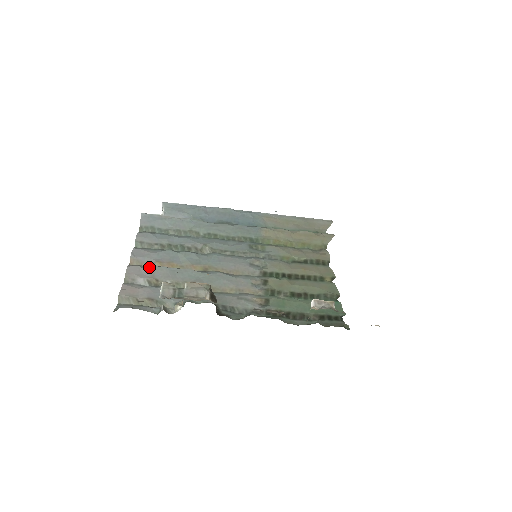
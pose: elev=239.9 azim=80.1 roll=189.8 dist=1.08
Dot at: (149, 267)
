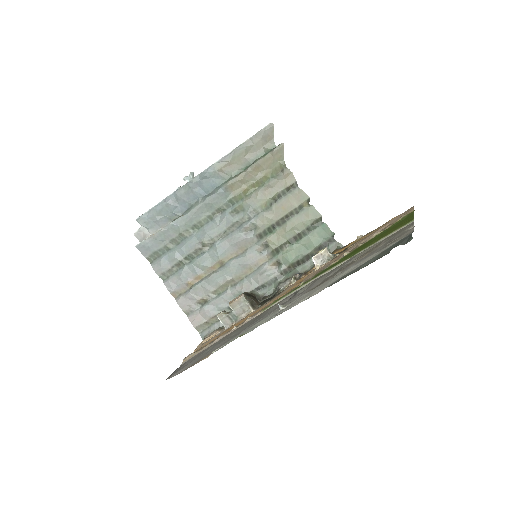
Dot at: (188, 292)
